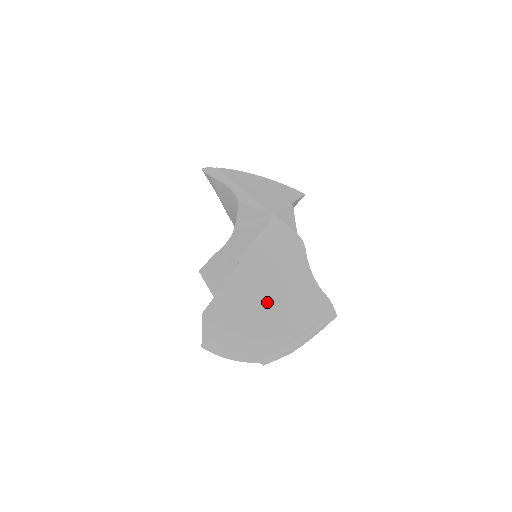
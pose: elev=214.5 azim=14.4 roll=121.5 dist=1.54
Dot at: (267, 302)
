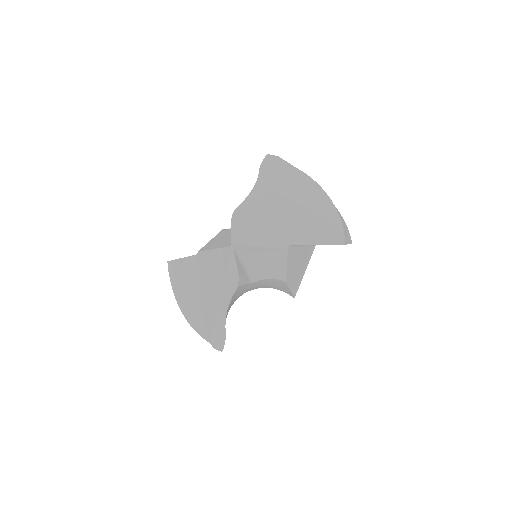
Dot at: (194, 295)
